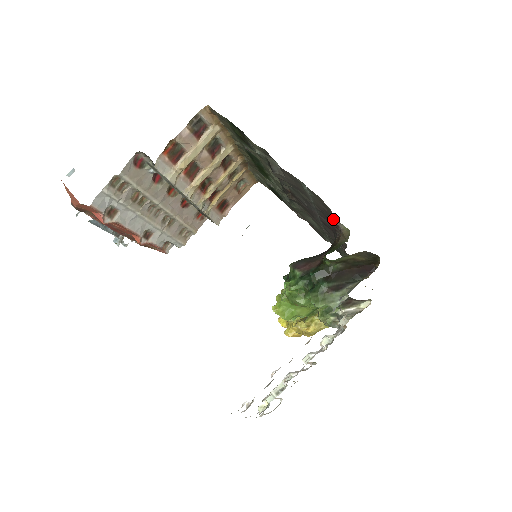
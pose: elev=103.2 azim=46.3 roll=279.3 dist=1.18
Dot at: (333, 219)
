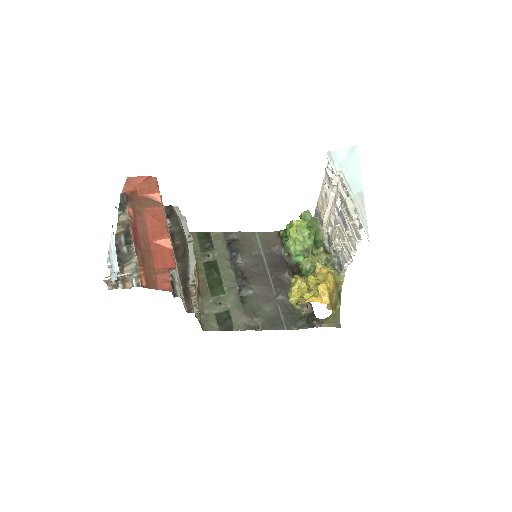
Dot at: (278, 239)
